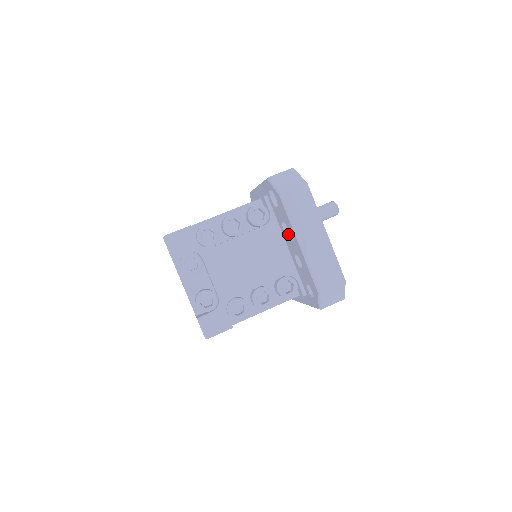
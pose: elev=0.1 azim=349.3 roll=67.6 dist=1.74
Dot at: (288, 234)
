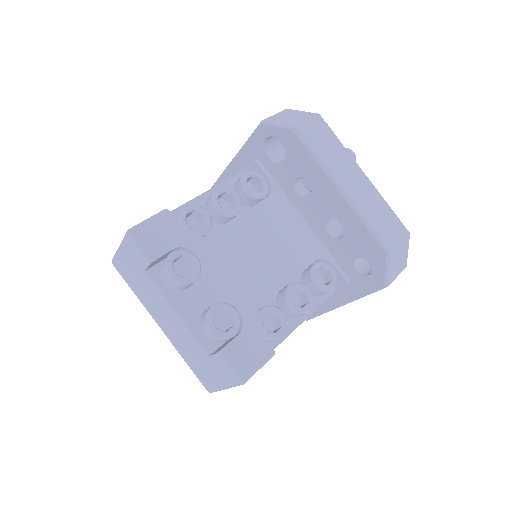
Dot at: (307, 196)
